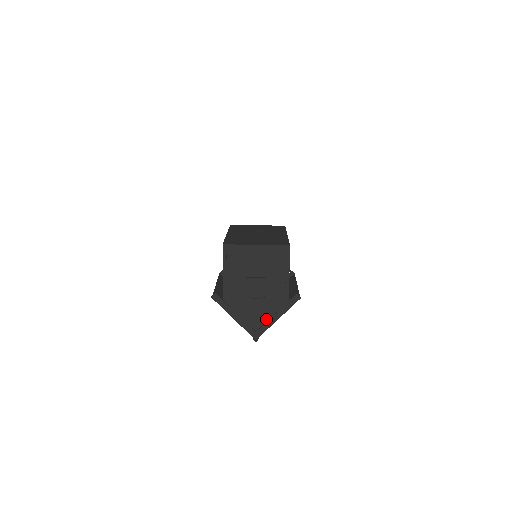
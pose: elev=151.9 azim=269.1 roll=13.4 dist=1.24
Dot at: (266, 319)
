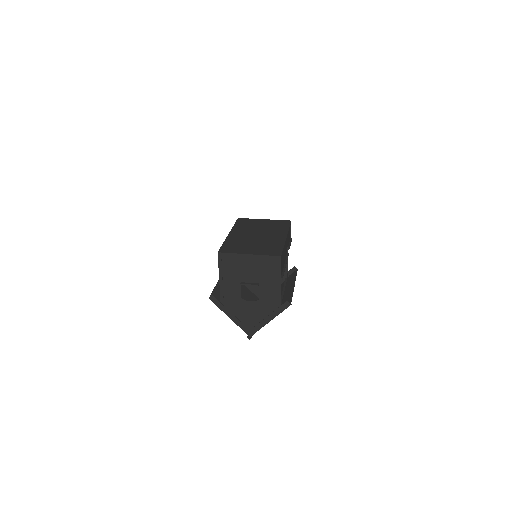
Dot at: (260, 319)
